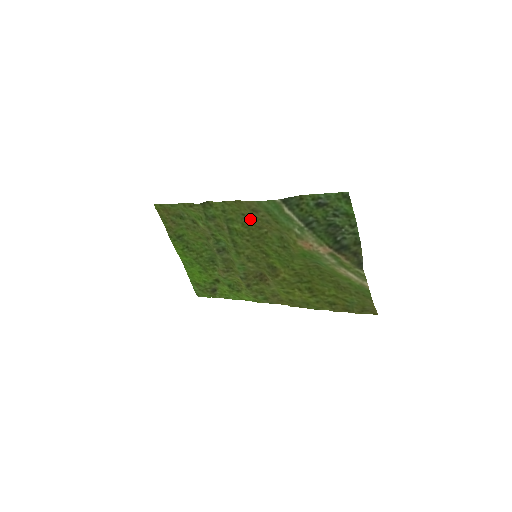
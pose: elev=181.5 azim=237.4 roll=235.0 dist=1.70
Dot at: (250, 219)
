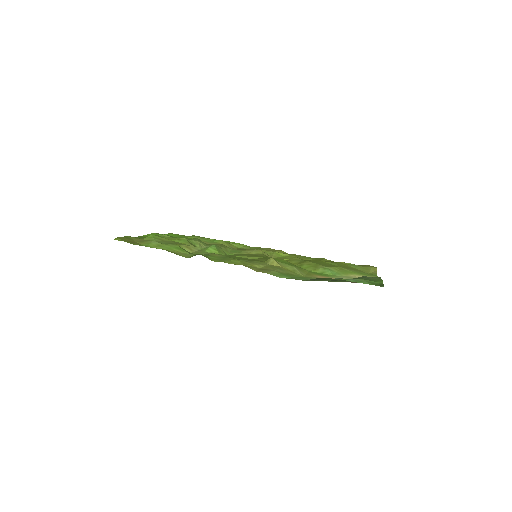
Dot at: (256, 262)
